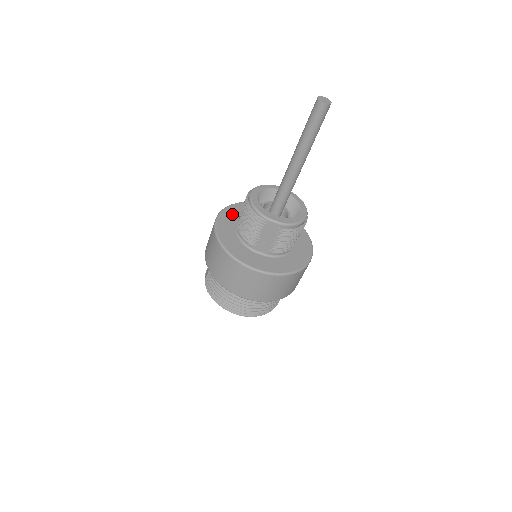
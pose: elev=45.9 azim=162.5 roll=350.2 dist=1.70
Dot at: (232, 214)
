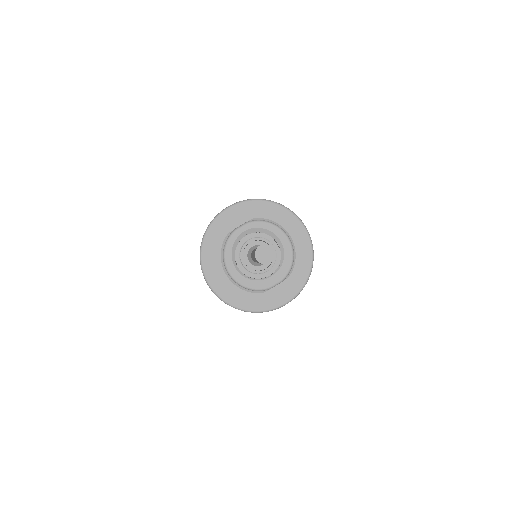
Dot at: (213, 264)
